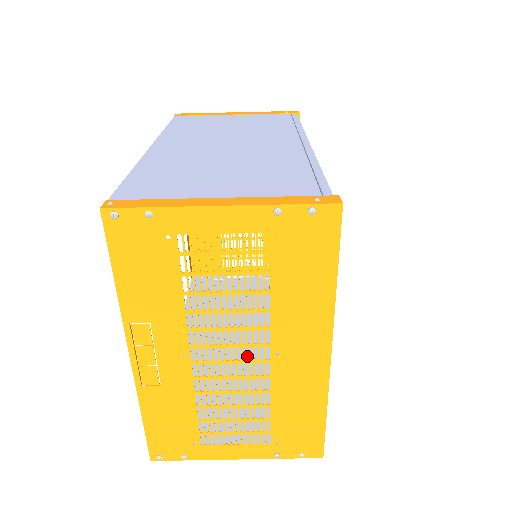
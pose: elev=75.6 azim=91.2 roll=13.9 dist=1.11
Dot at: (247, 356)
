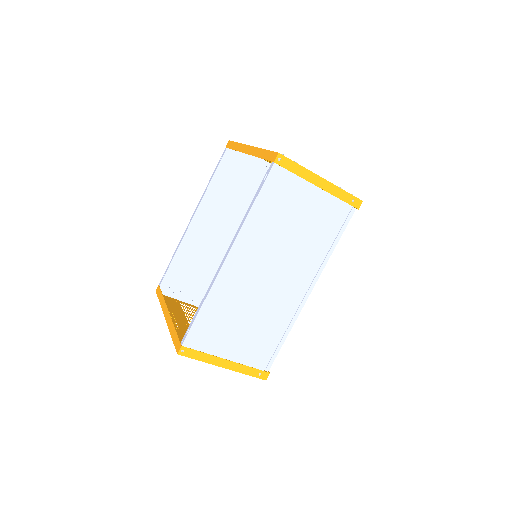
Dot at: occluded
